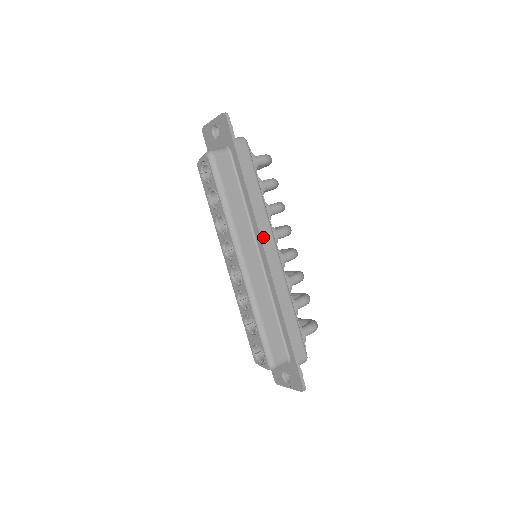
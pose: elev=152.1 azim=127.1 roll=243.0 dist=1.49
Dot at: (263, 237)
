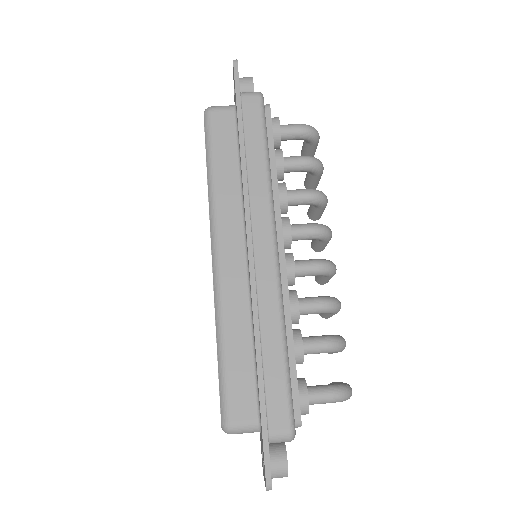
Dot at: (250, 219)
